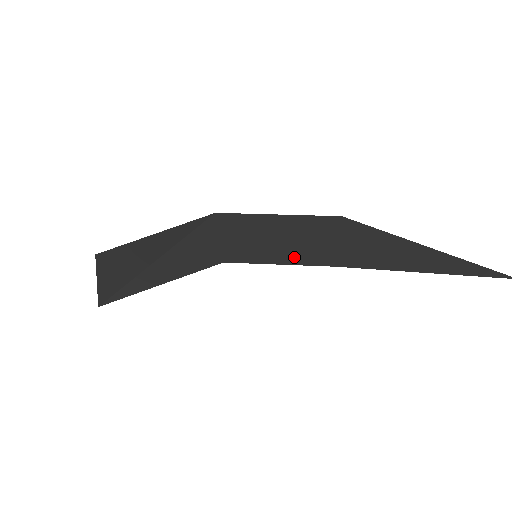
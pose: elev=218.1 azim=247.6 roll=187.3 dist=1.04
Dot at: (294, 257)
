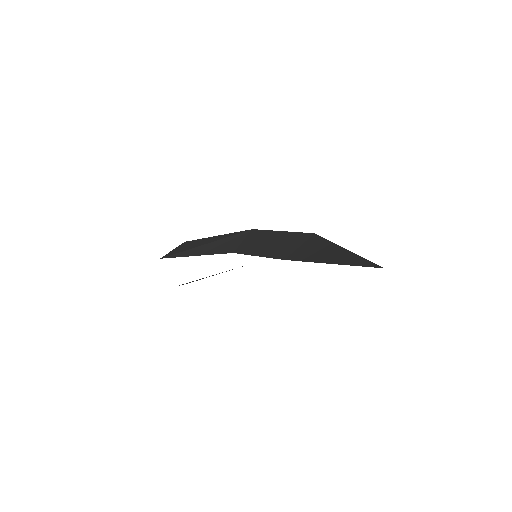
Dot at: (268, 253)
